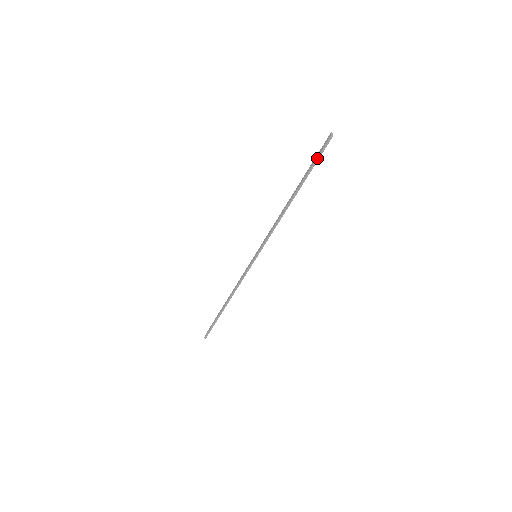
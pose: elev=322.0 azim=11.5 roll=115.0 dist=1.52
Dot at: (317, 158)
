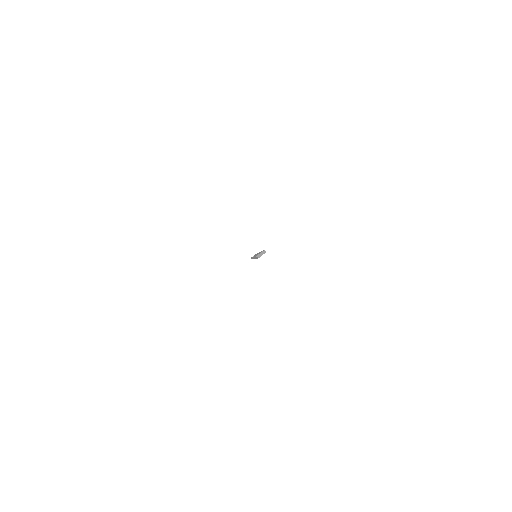
Dot at: occluded
